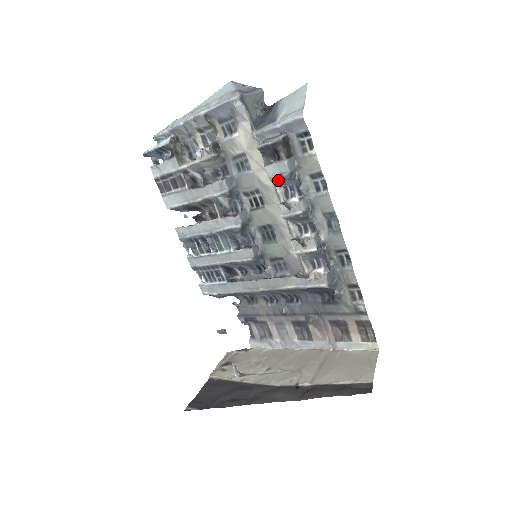
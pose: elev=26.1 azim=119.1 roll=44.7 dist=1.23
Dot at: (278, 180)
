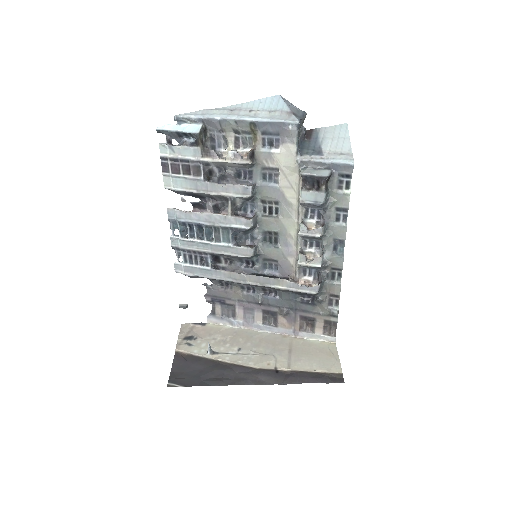
Dot at: (307, 204)
